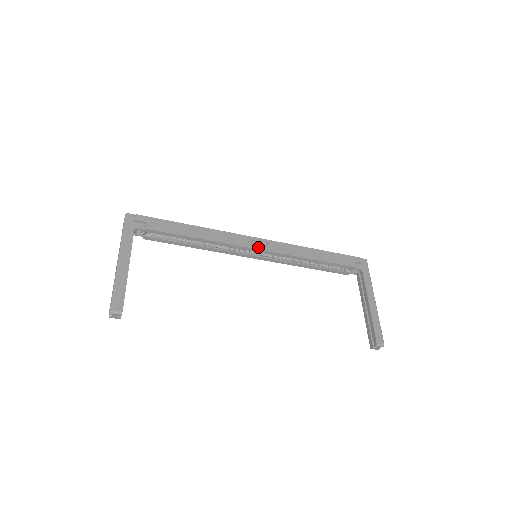
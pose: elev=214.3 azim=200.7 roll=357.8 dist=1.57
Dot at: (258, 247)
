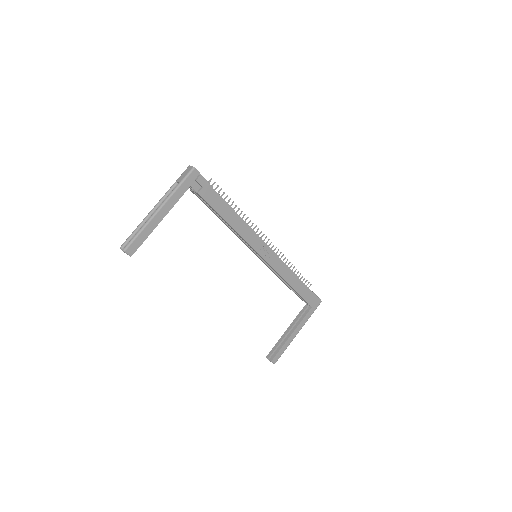
Dot at: (263, 255)
